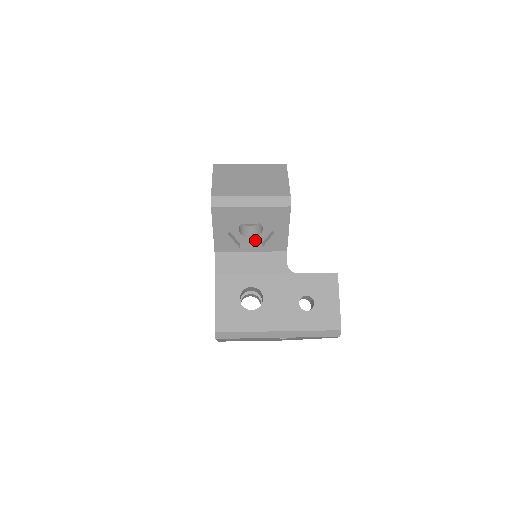
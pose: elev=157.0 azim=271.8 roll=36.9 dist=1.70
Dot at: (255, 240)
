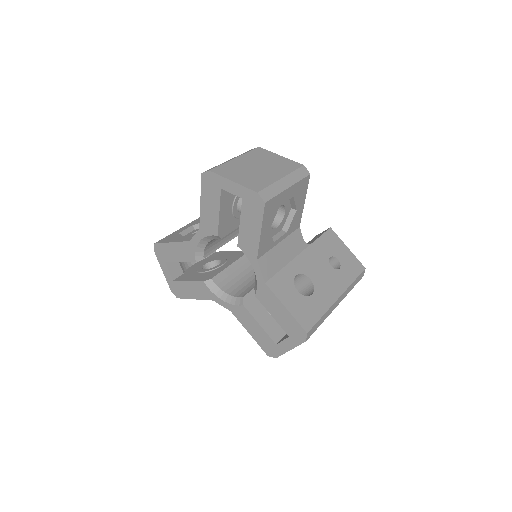
Dot at: (278, 229)
